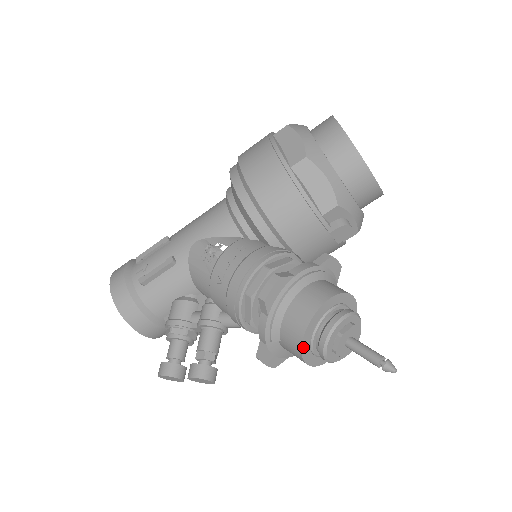
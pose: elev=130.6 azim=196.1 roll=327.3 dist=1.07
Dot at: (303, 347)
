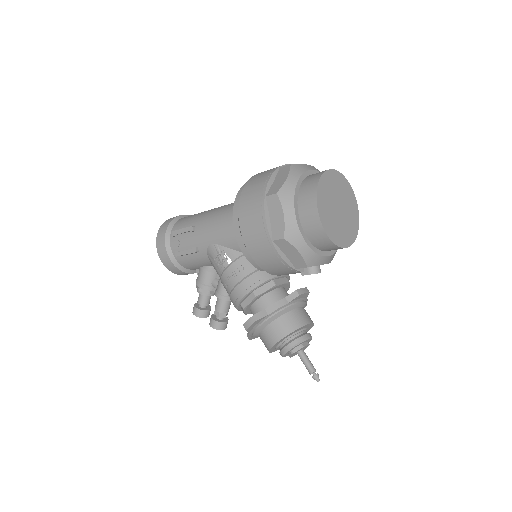
Dot at: (270, 351)
